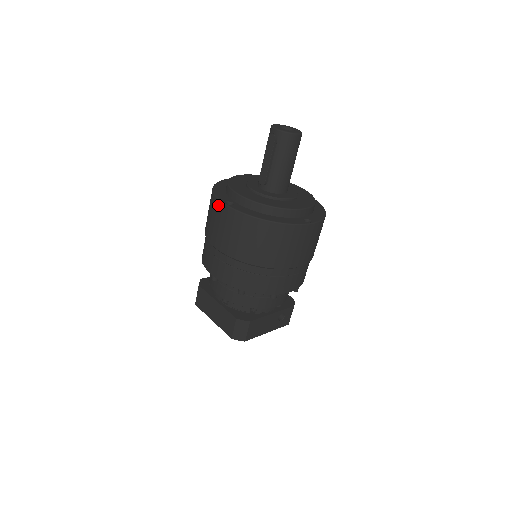
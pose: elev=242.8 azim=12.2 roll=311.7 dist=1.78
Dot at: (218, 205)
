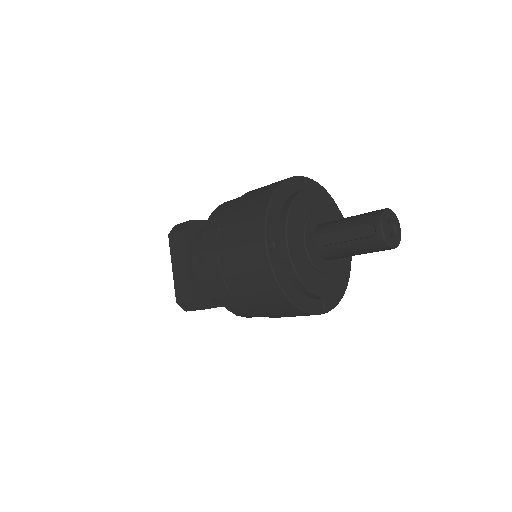
Dot at: (260, 234)
